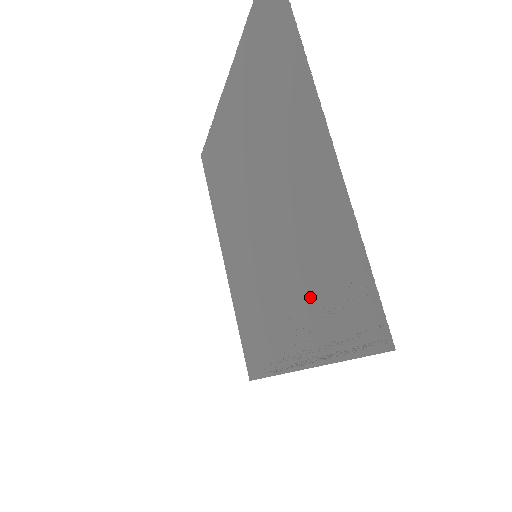
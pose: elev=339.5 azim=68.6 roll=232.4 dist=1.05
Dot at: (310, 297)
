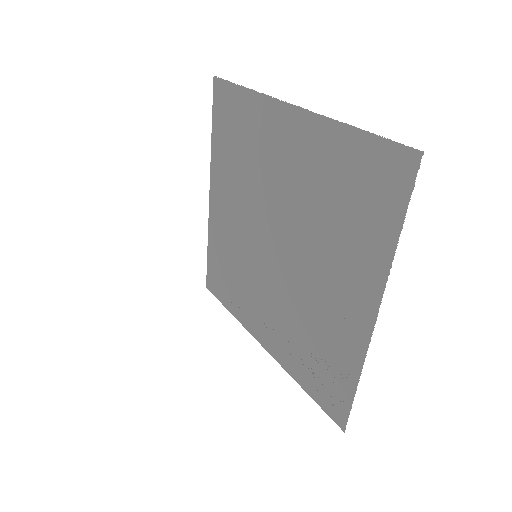
Dot at: (298, 345)
